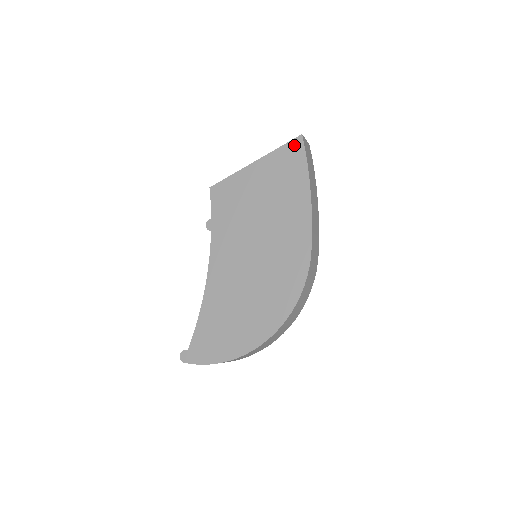
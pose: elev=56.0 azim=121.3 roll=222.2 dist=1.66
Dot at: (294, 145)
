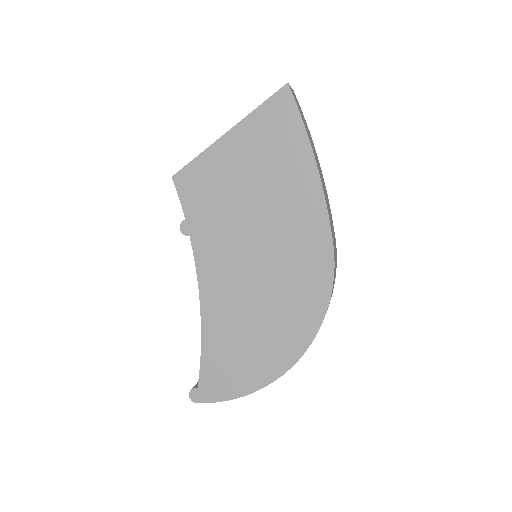
Dot at: (280, 100)
